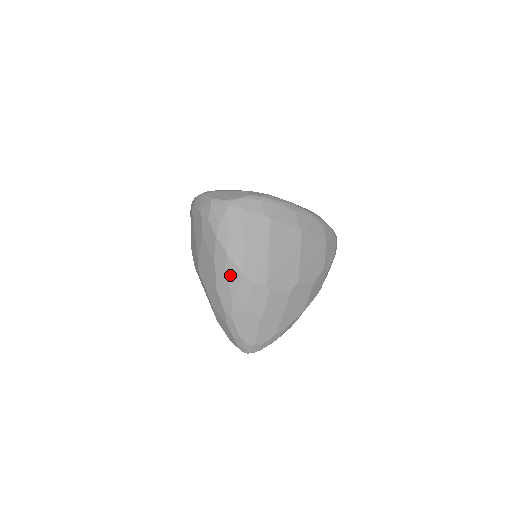
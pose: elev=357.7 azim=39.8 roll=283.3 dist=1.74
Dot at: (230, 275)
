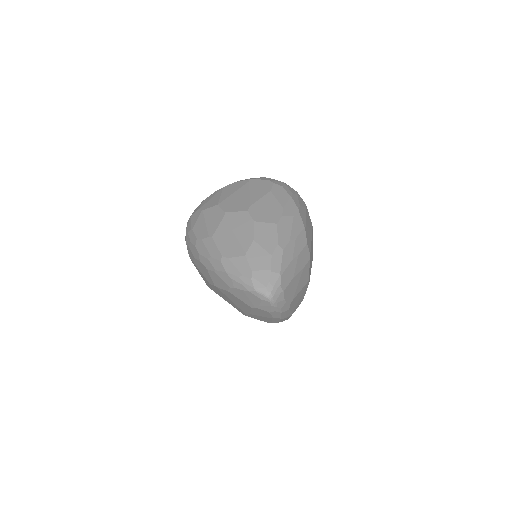
Dot at: (296, 223)
